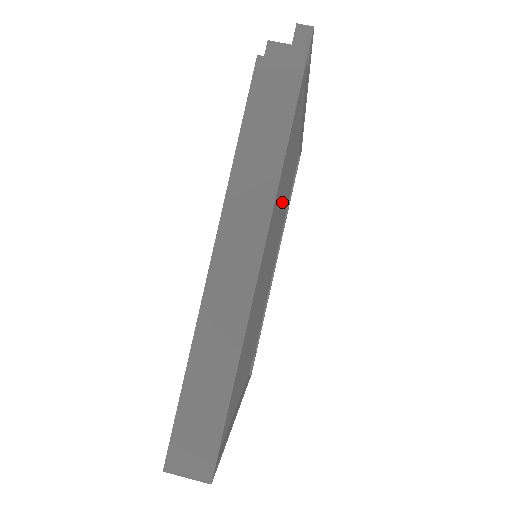
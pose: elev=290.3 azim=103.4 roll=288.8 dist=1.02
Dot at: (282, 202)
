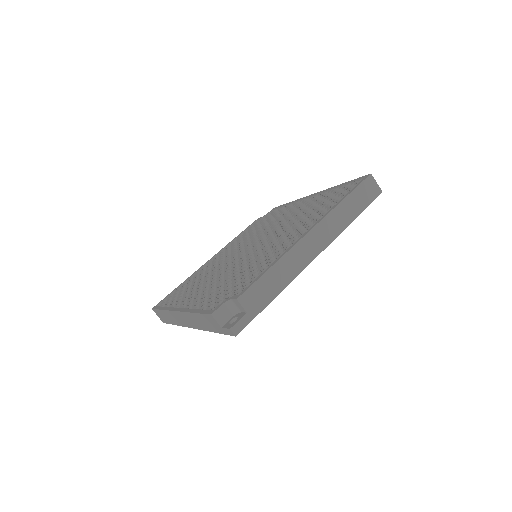
Dot at: occluded
